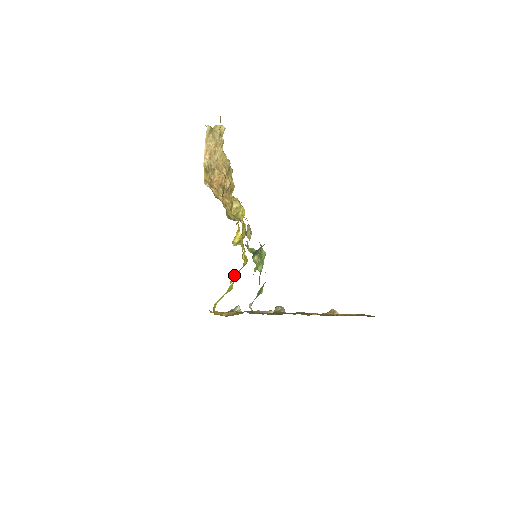
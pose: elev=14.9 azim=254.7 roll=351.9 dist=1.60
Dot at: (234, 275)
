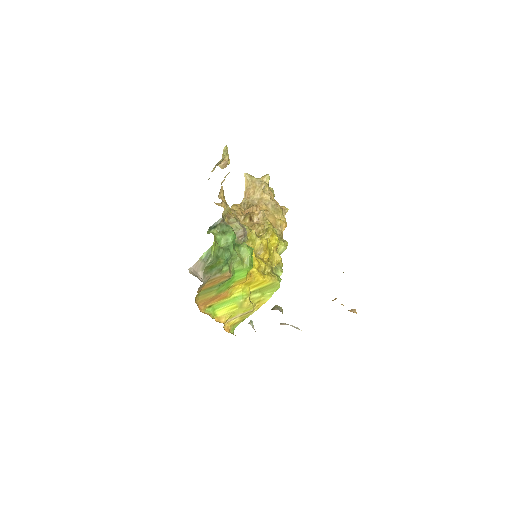
Dot at: (255, 292)
